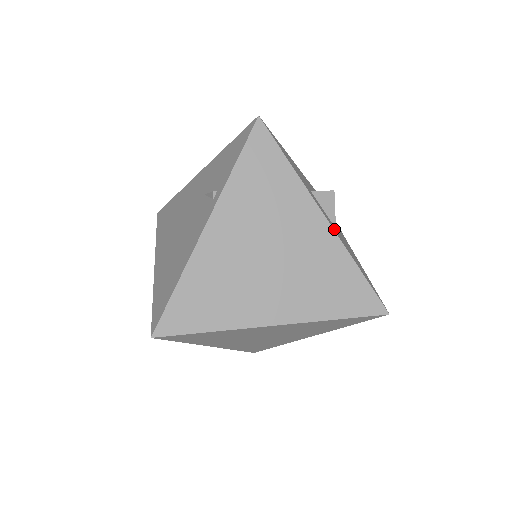
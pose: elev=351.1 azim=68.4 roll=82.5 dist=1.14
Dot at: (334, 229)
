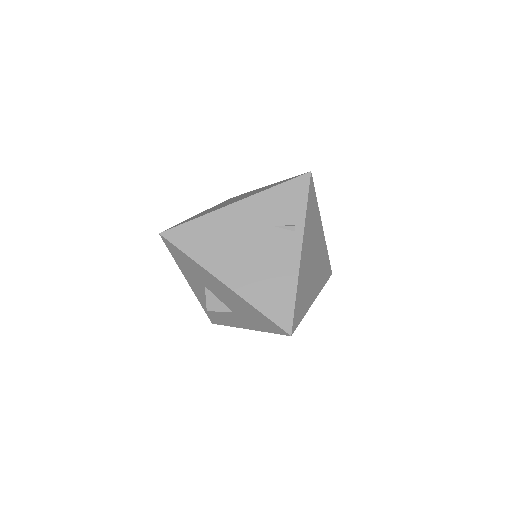
Dot at: occluded
